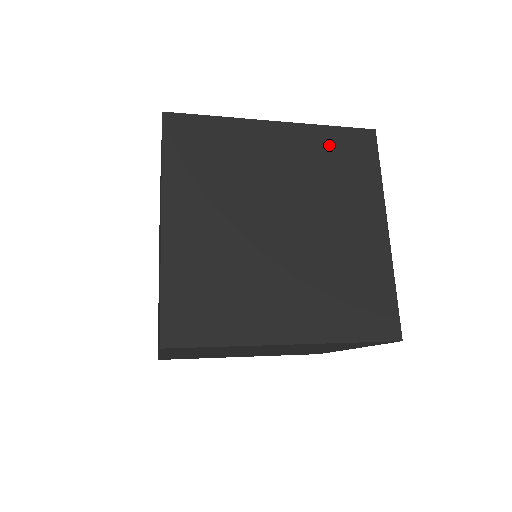
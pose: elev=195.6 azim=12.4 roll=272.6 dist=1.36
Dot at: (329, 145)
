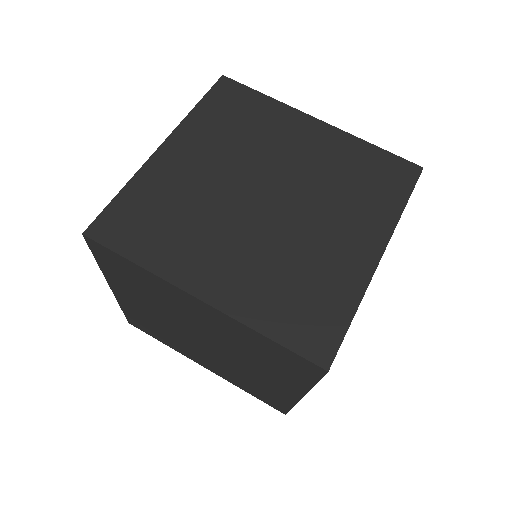
Dot at: (362, 159)
